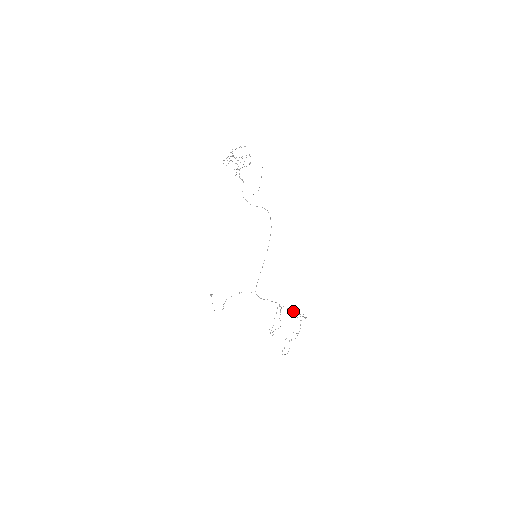
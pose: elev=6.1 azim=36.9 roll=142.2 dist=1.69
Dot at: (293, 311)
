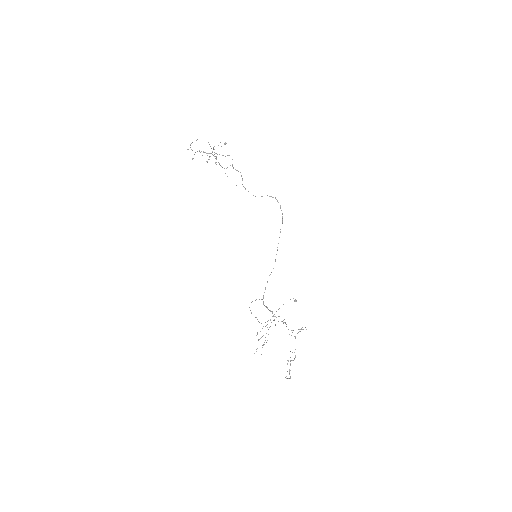
Dot at: (283, 323)
